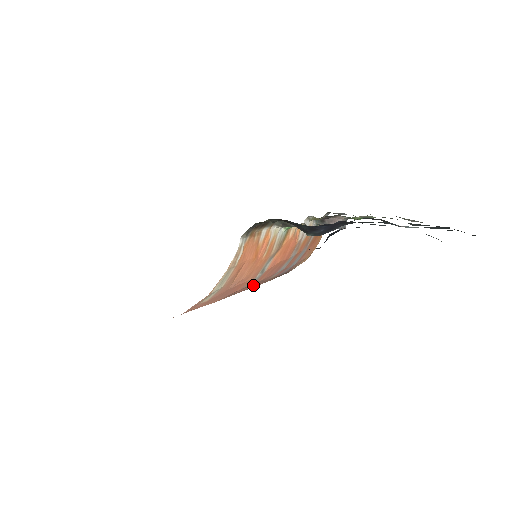
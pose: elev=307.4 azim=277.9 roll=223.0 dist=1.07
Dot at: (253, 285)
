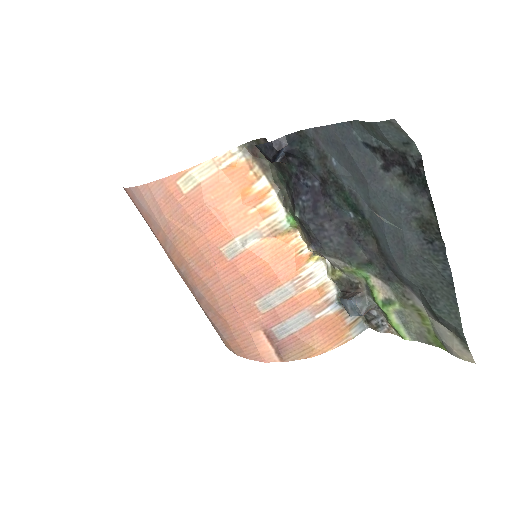
Dot at: (233, 280)
